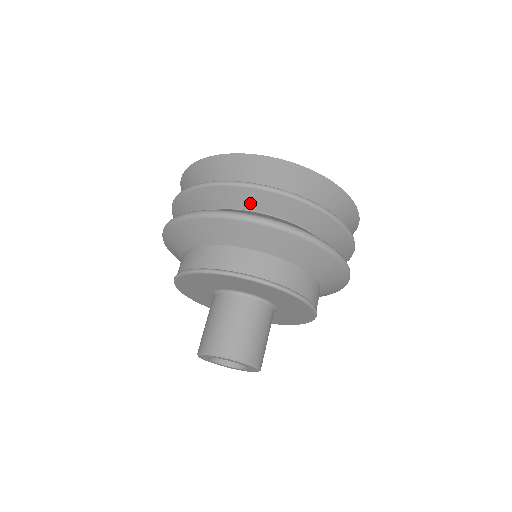
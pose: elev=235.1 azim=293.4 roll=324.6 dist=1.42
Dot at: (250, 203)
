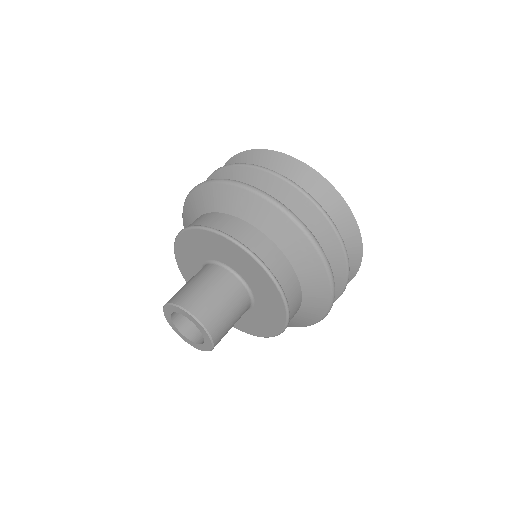
Dot at: (316, 231)
